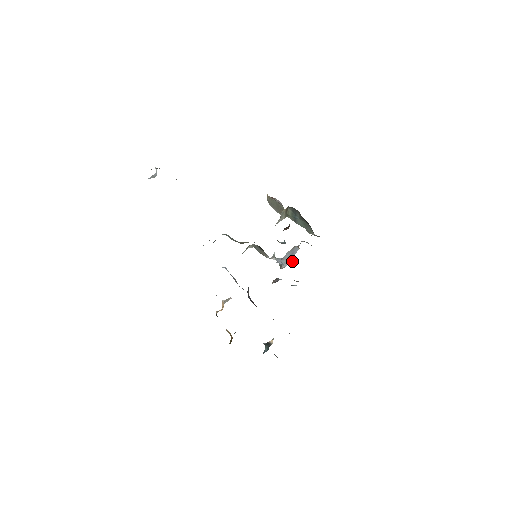
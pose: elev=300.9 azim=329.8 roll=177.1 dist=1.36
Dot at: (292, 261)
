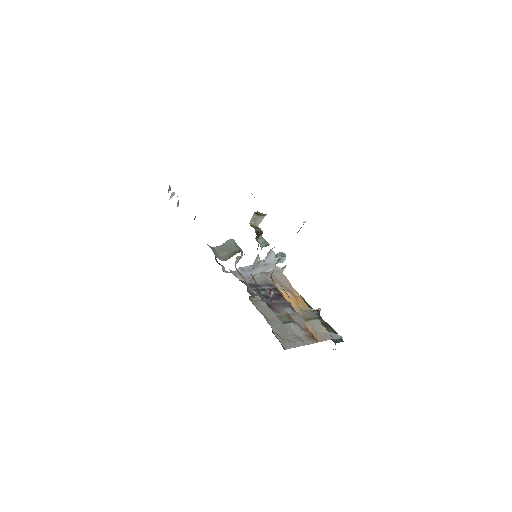
Dot at: (278, 262)
